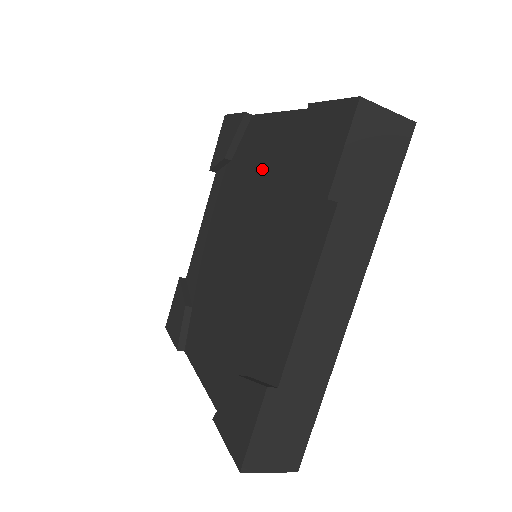
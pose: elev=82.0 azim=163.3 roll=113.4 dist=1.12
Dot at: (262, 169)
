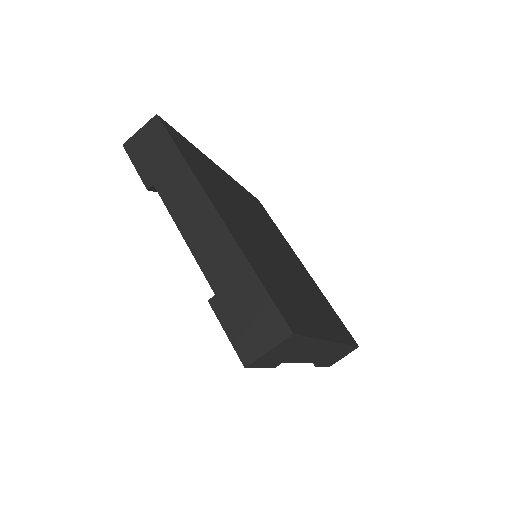
Dot at: occluded
